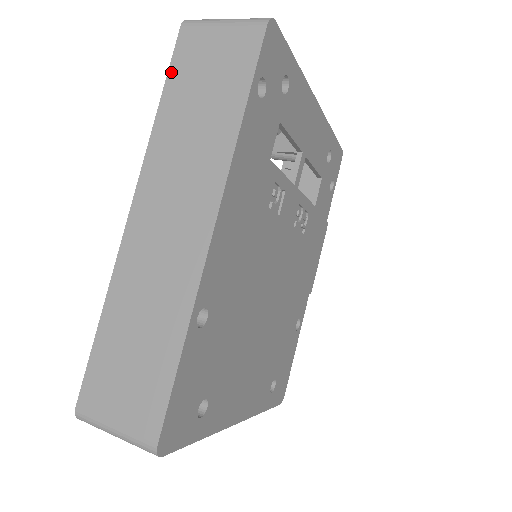
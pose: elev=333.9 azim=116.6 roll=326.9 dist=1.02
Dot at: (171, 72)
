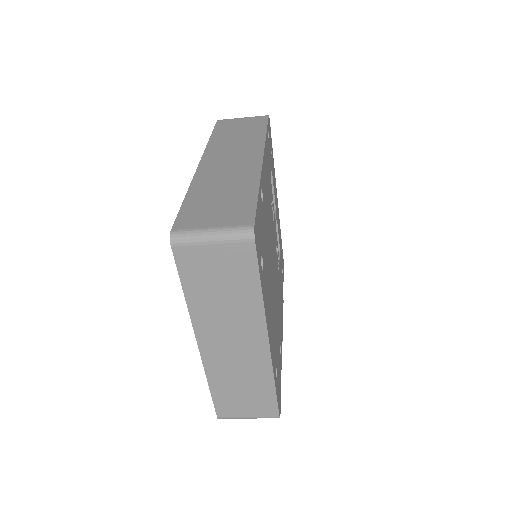
Dot at: (215, 129)
